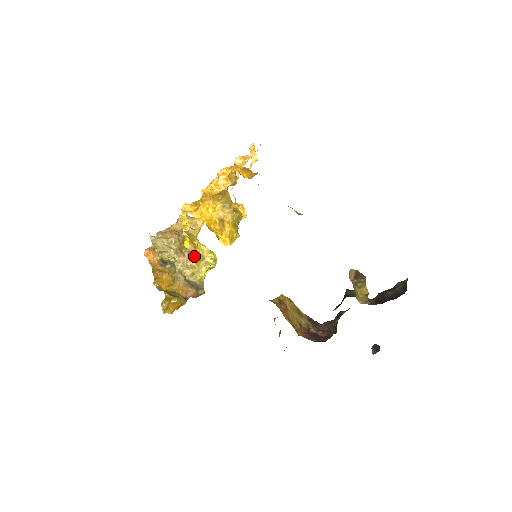
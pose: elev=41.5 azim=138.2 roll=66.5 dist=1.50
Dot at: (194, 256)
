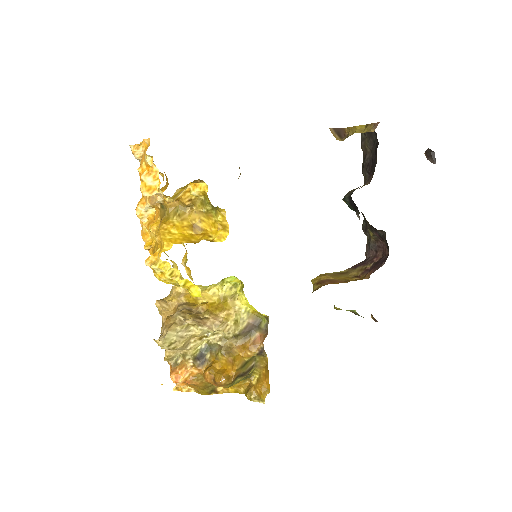
Dot at: (215, 309)
